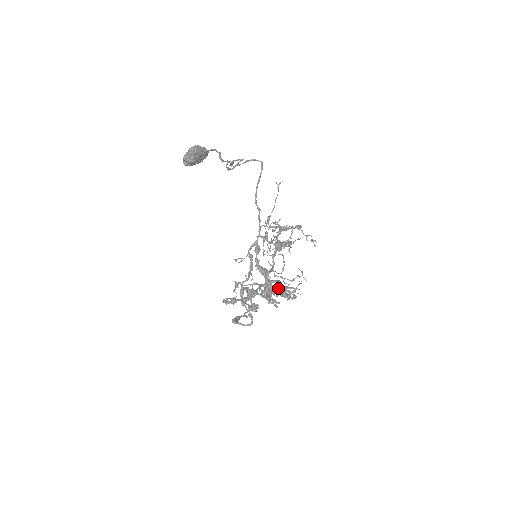
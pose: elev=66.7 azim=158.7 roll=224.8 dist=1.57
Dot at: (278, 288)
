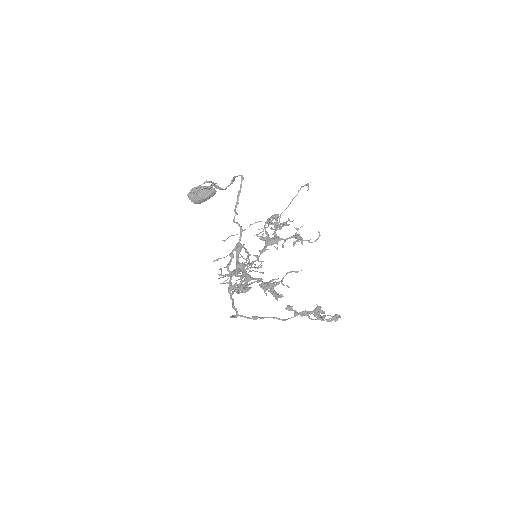
Dot at: (228, 274)
